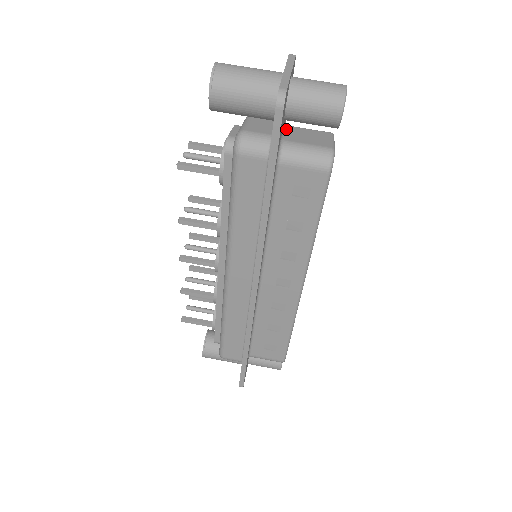
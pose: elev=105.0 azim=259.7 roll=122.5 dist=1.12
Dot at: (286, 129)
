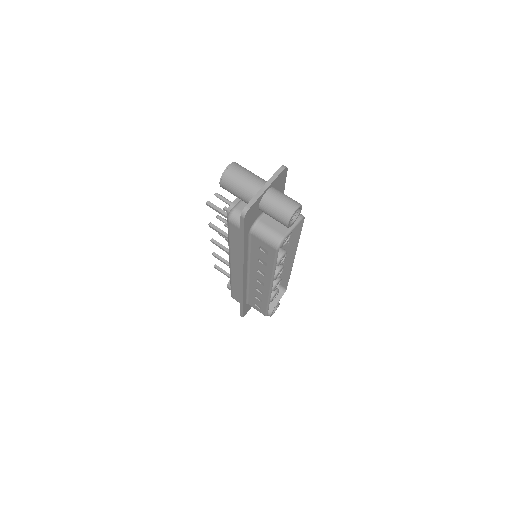
Dot at: occluded
